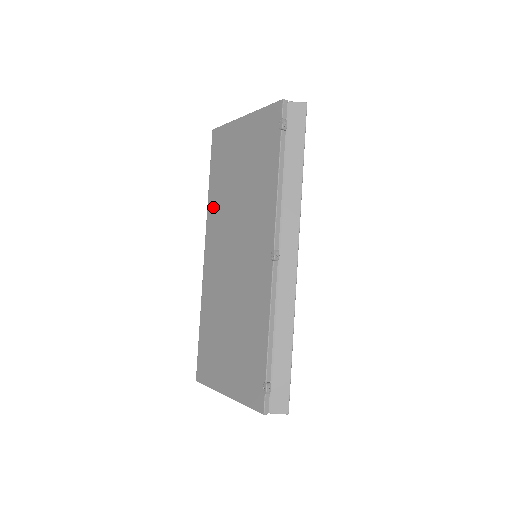
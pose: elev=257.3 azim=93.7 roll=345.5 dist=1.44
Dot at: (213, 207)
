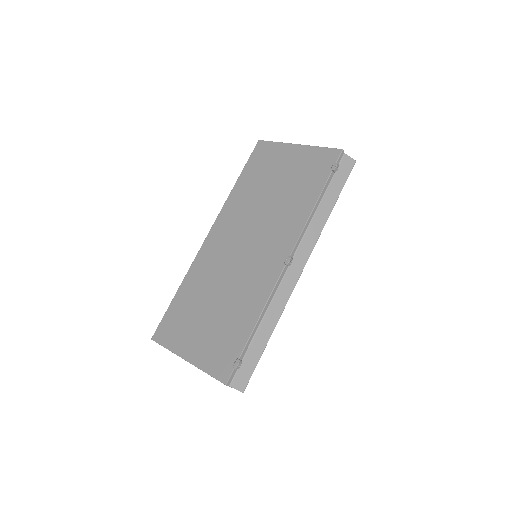
Dot at: (234, 200)
